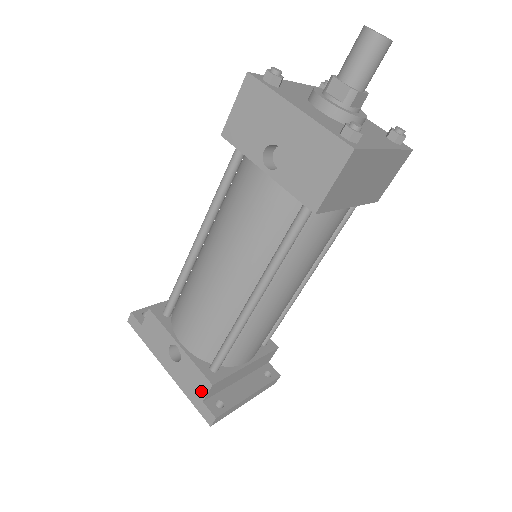
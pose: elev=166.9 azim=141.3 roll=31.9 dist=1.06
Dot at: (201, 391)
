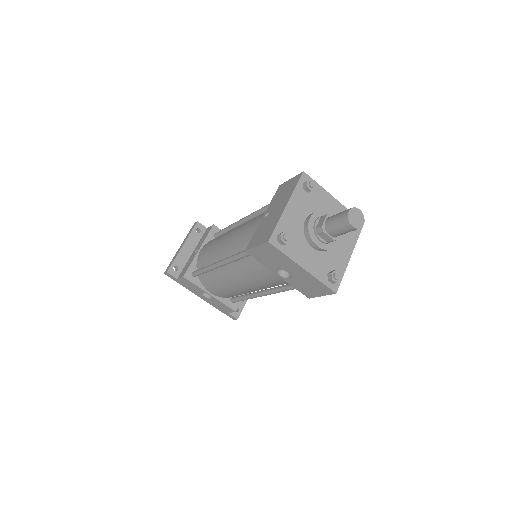
Dot at: (227, 311)
